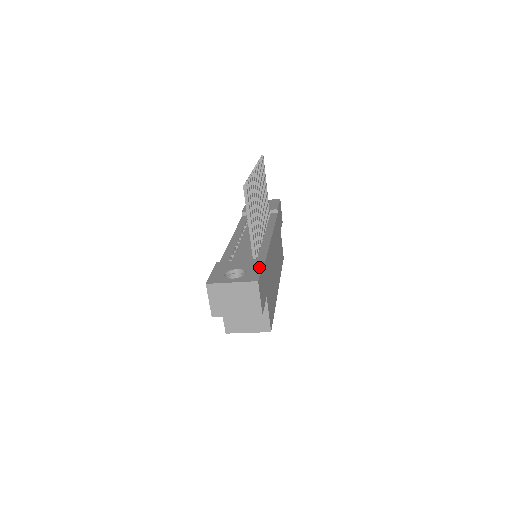
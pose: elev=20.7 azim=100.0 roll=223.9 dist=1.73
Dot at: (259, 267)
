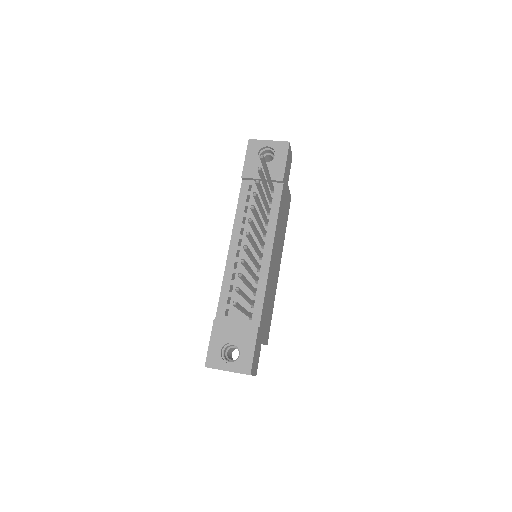
Dot at: (253, 345)
